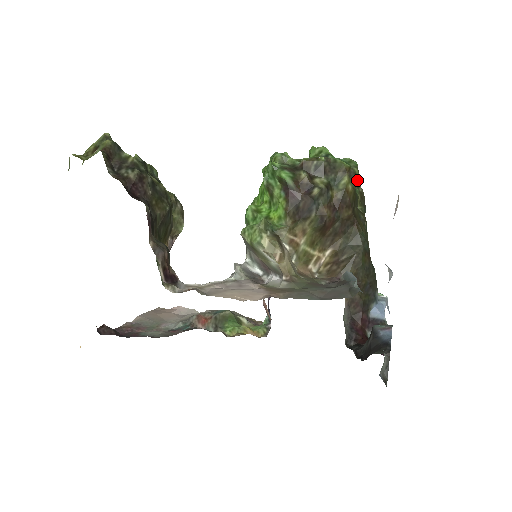
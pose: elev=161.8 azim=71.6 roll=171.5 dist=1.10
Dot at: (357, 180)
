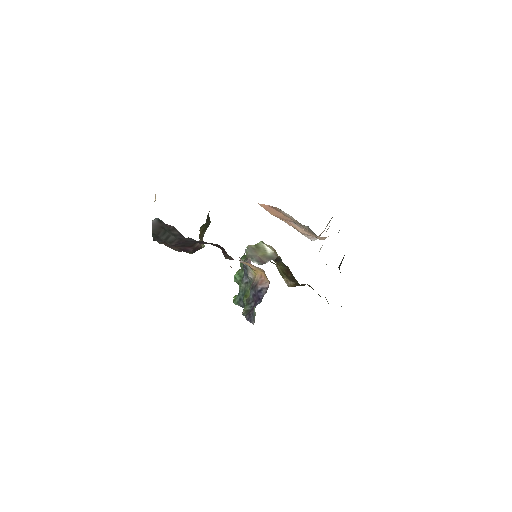
Dot at: occluded
